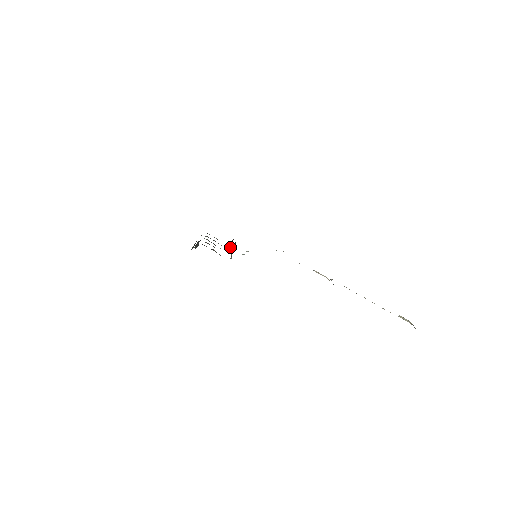
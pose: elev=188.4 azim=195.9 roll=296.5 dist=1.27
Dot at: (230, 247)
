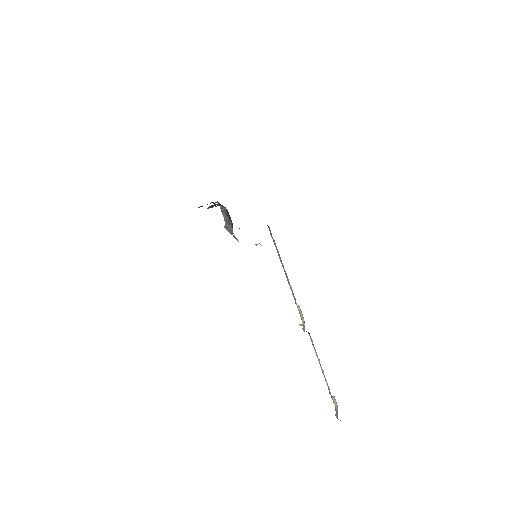
Dot at: occluded
